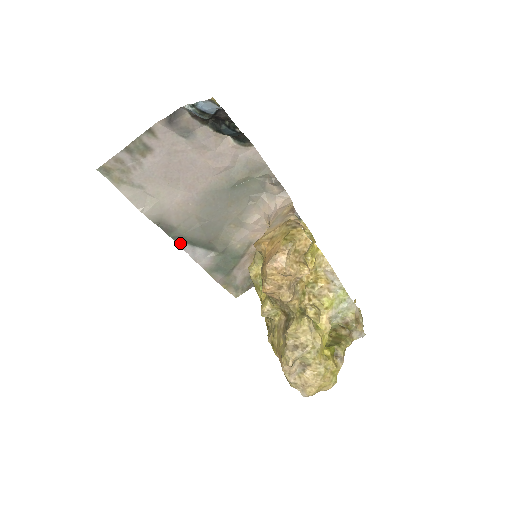
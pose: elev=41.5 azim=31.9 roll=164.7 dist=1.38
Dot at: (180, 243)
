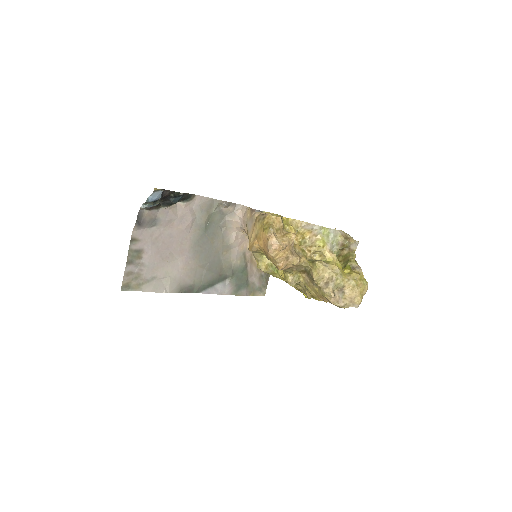
Dot at: (203, 292)
